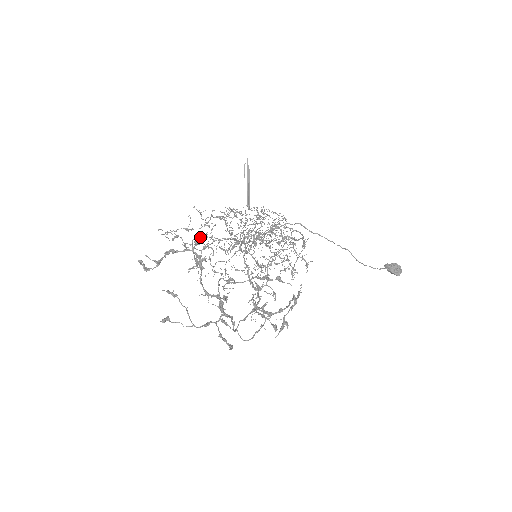
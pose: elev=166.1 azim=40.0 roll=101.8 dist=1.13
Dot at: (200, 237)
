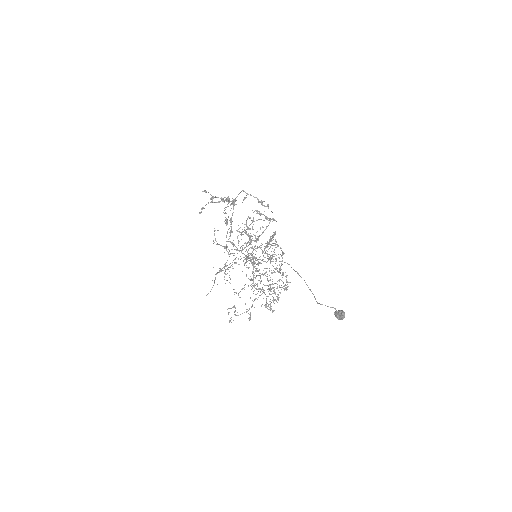
Dot at: occluded
